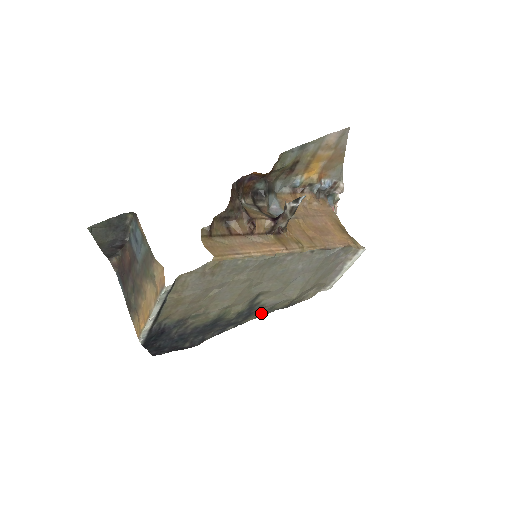
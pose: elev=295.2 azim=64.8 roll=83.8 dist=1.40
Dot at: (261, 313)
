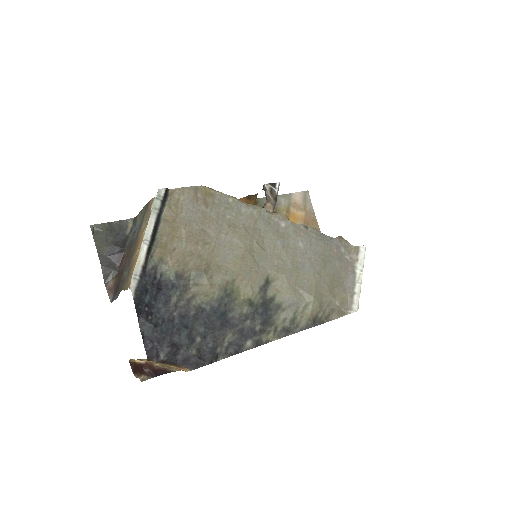
Dot at: (283, 329)
